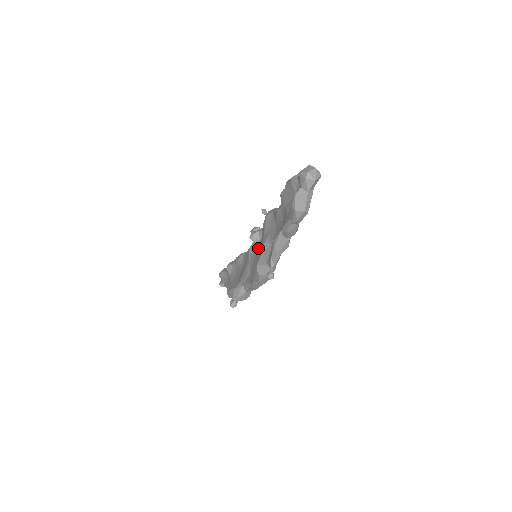
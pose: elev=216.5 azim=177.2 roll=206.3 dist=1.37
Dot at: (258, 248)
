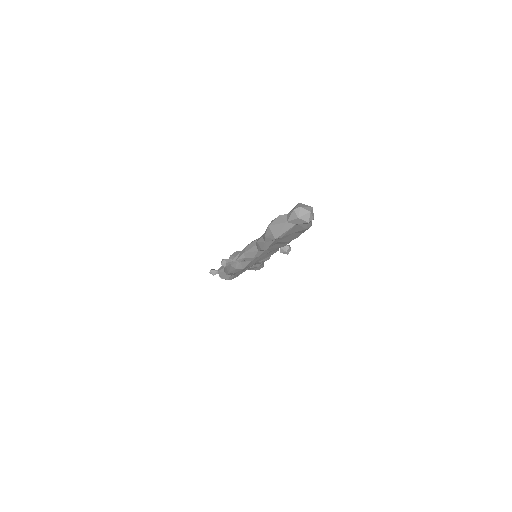
Dot at: occluded
